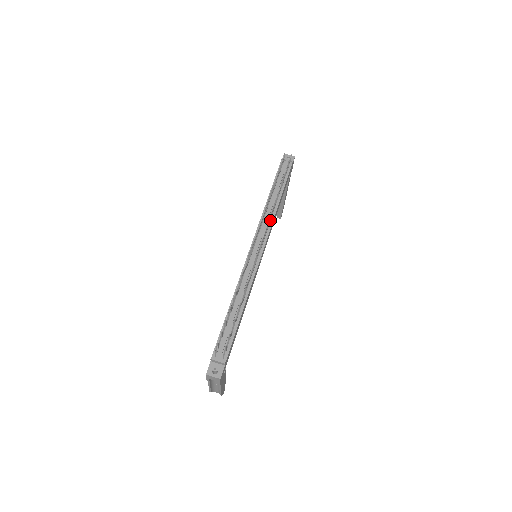
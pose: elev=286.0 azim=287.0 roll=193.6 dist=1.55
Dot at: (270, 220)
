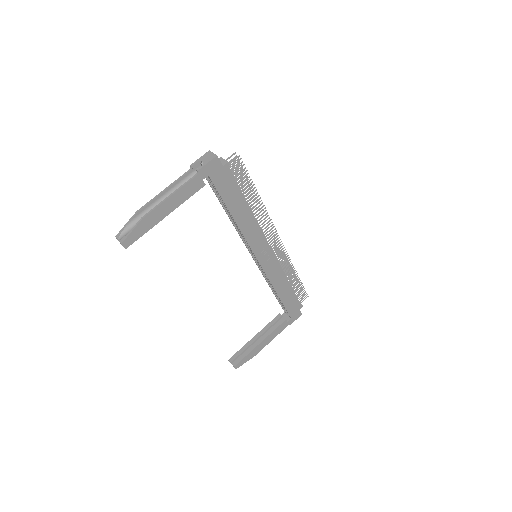
Dot at: (280, 267)
